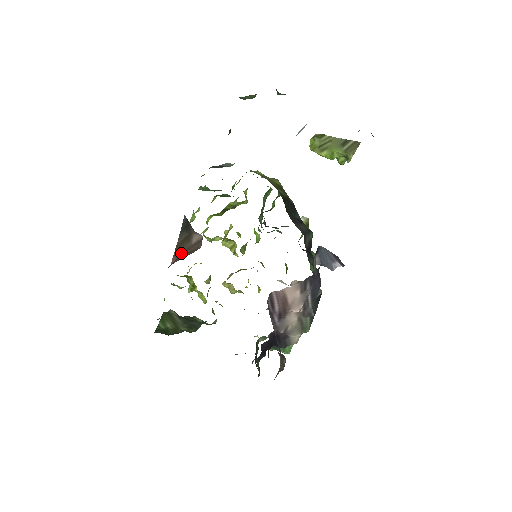
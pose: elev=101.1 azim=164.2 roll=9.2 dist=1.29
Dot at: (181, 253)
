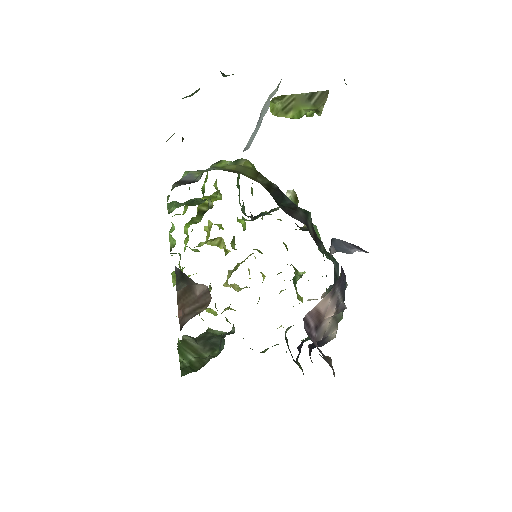
Dot at: (187, 307)
